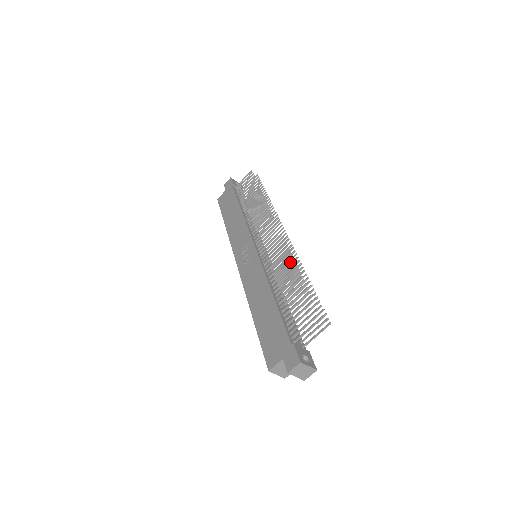
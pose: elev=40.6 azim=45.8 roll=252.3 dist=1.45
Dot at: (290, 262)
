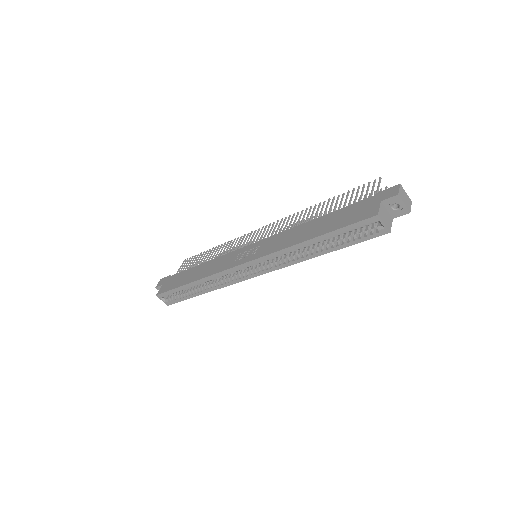
Dot at: (306, 211)
